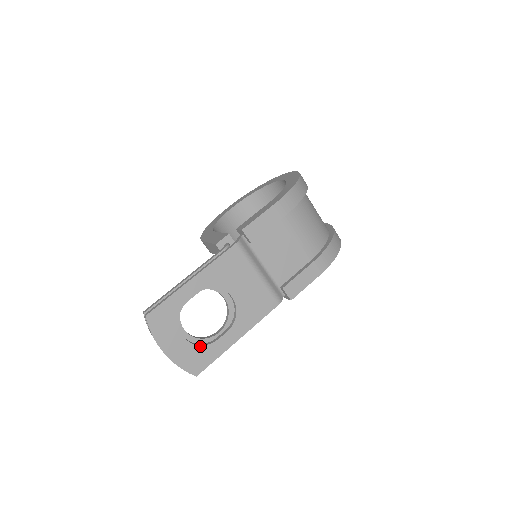
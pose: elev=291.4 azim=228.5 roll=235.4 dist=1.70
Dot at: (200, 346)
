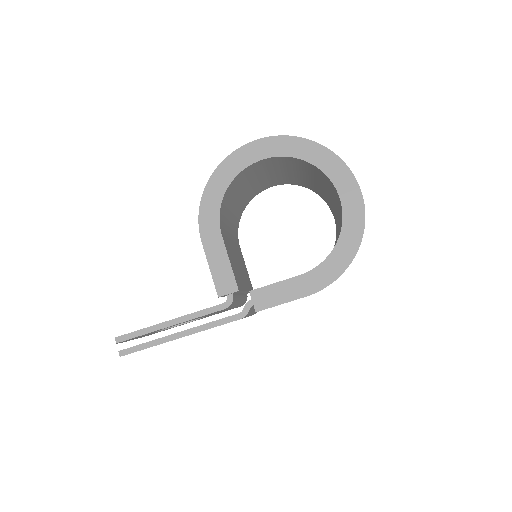
Dot at: occluded
